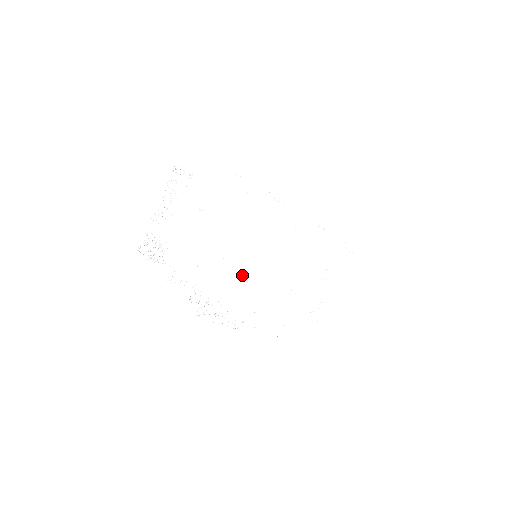
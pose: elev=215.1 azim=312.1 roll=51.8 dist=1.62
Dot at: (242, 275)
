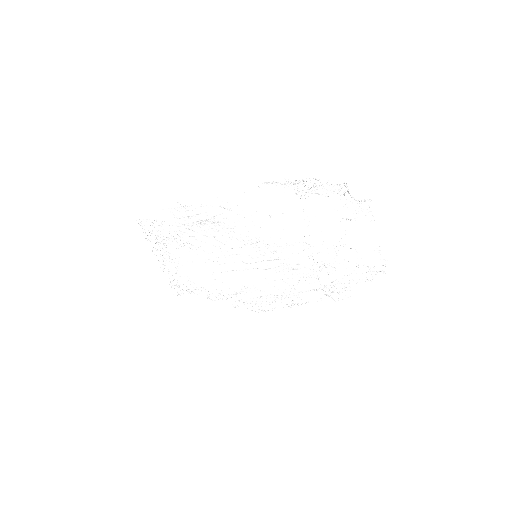
Dot at: (258, 274)
